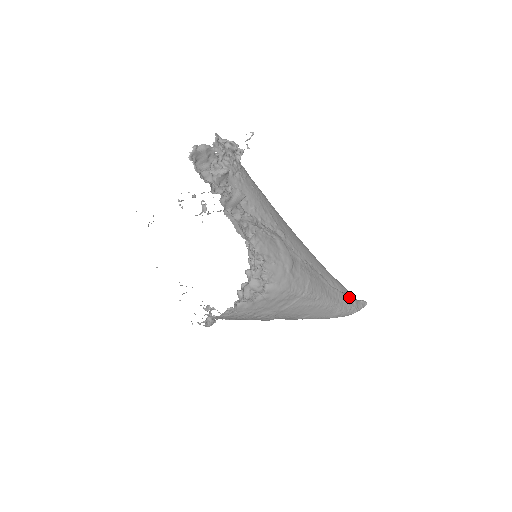
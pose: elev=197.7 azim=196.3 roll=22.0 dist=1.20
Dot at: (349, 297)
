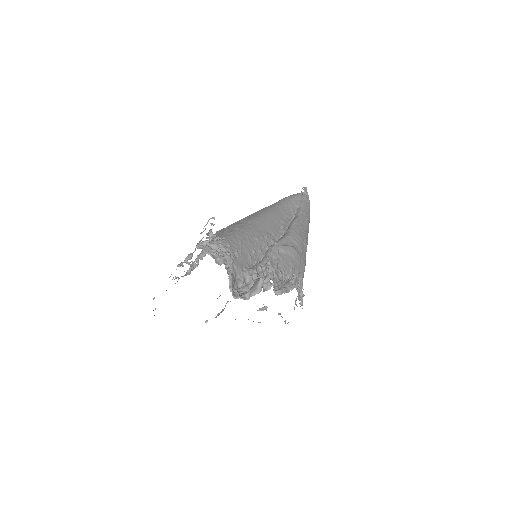
Dot at: (304, 203)
